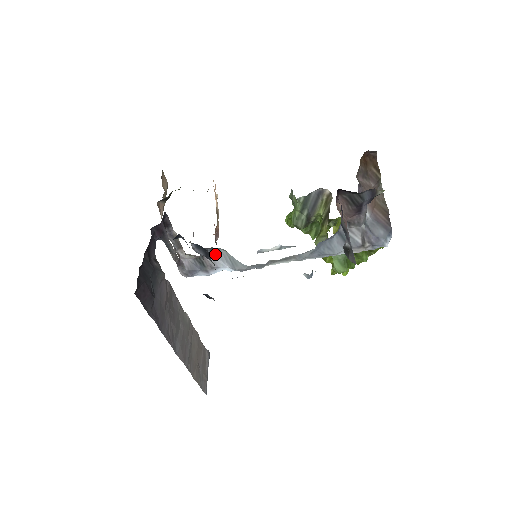
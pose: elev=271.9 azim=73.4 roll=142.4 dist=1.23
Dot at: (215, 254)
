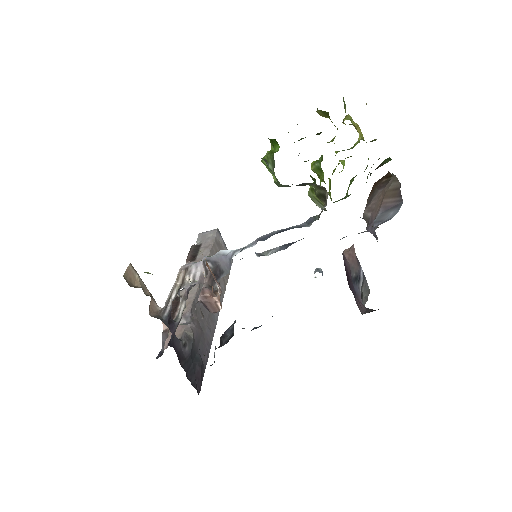
Dot at: (217, 276)
